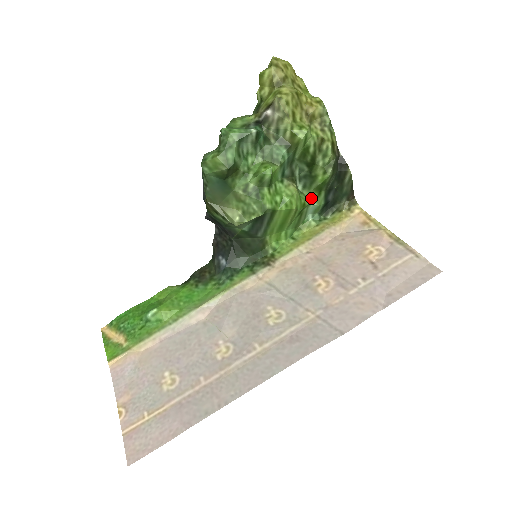
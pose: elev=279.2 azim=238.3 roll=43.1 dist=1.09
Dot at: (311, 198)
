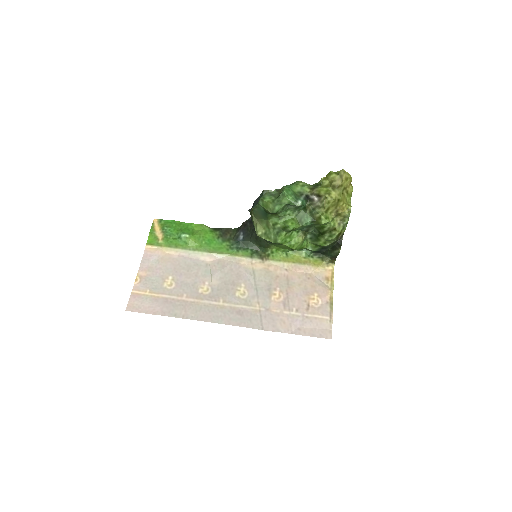
Dot at: (311, 245)
